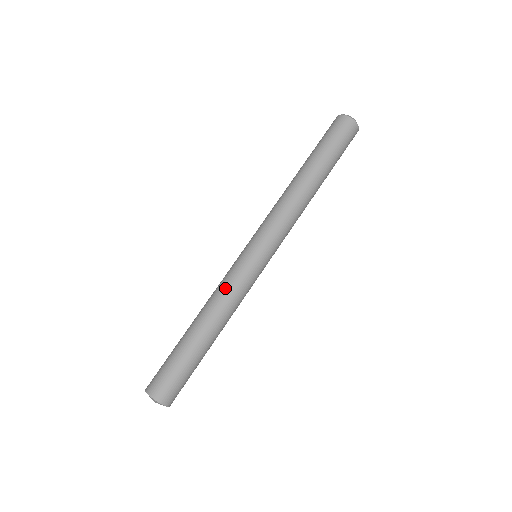
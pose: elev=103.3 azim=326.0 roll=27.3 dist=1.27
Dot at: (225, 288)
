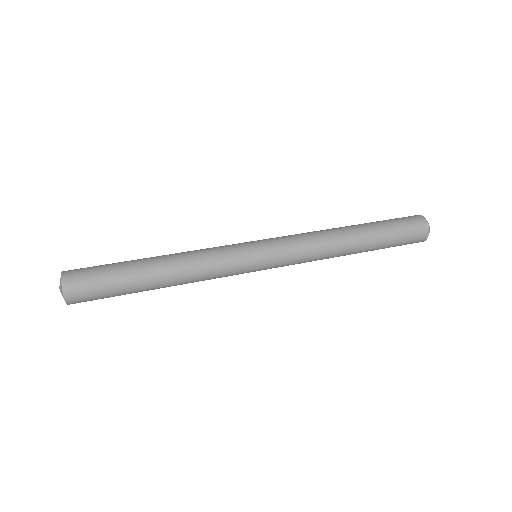
Dot at: (206, 249)
